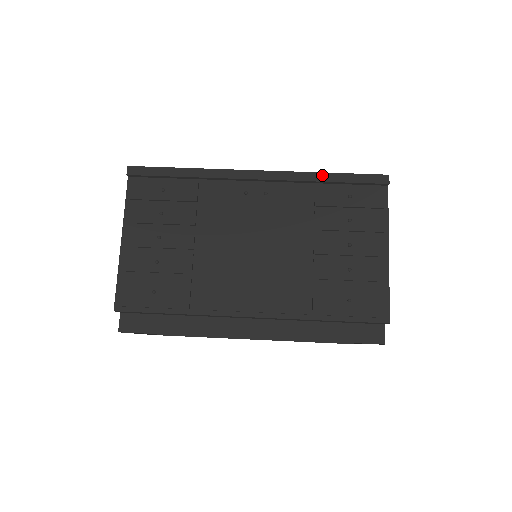
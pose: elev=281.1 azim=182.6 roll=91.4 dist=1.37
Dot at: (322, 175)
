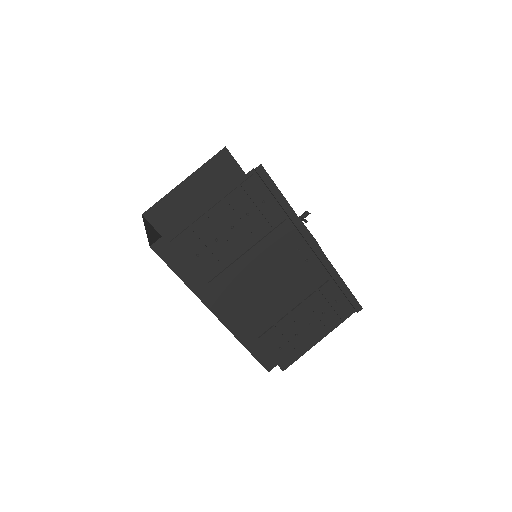
Dot at: (339, 278)
